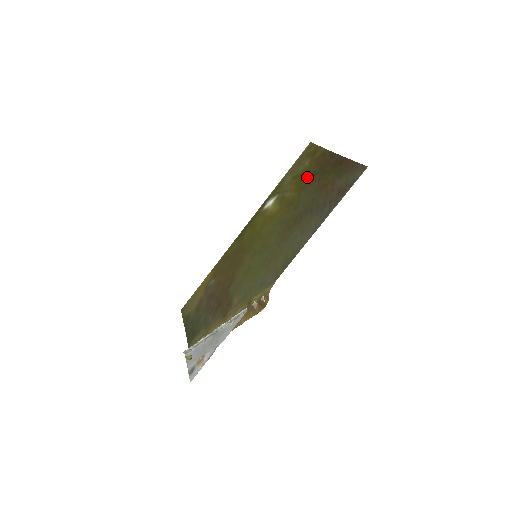
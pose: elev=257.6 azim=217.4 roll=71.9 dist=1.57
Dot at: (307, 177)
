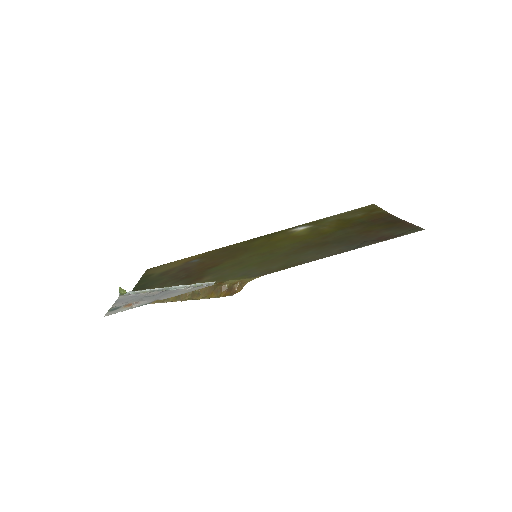
Dot at: (353, 222)
